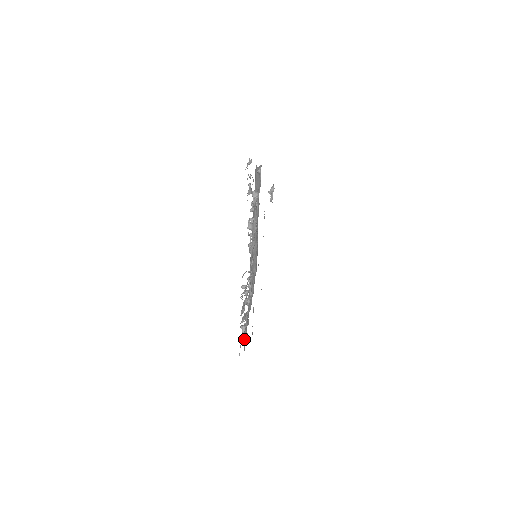
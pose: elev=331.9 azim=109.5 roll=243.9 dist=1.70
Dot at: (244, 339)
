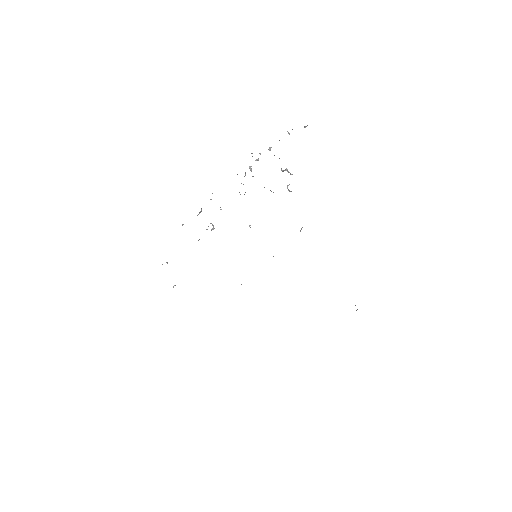
Dot at: occluded
